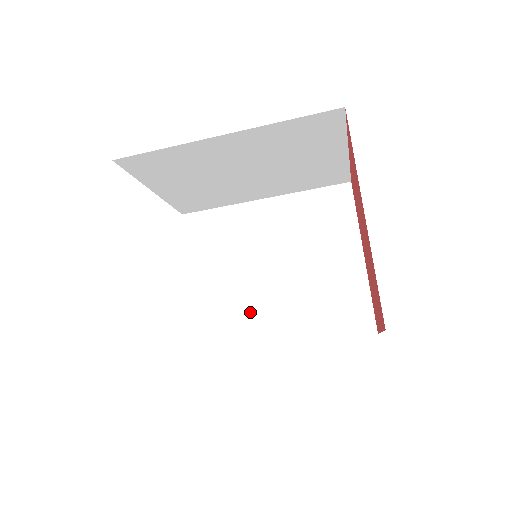
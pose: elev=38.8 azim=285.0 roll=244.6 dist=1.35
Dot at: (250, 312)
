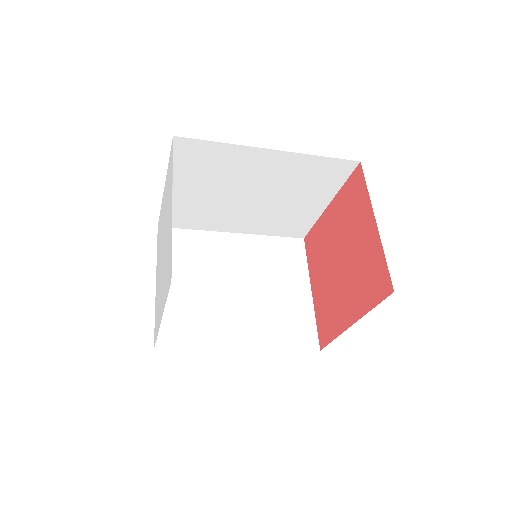
Dot at: (218, 214)
